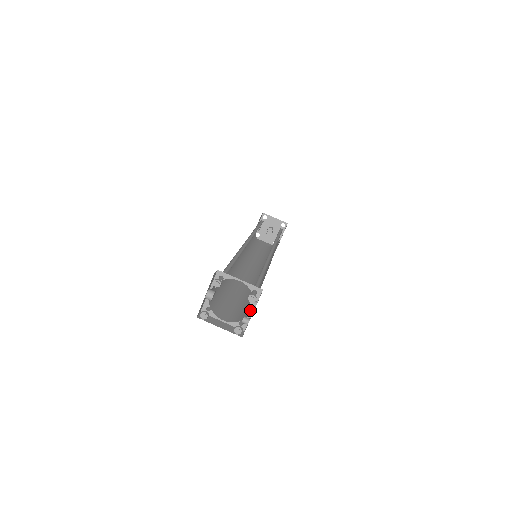
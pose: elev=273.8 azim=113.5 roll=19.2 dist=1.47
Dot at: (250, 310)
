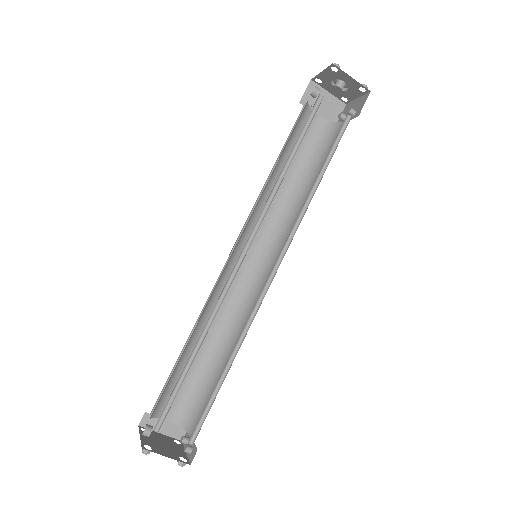
Dot at: (195, 420)
